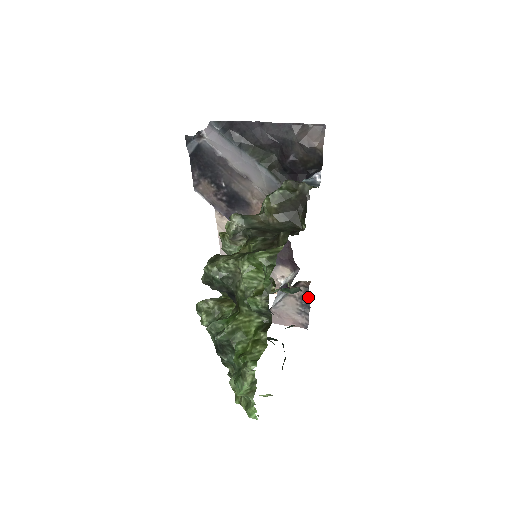
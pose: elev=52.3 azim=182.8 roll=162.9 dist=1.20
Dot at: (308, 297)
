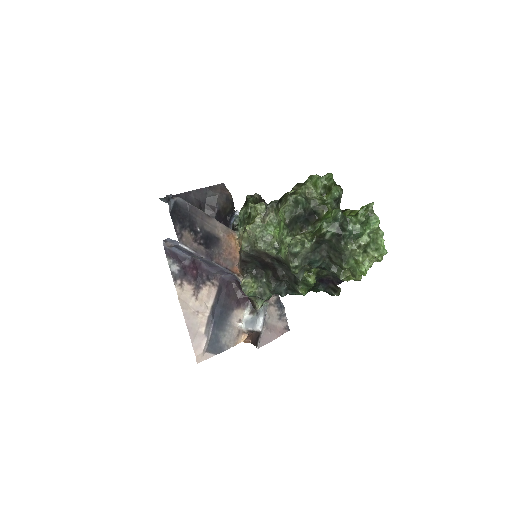
Dot at: (279, 299)
